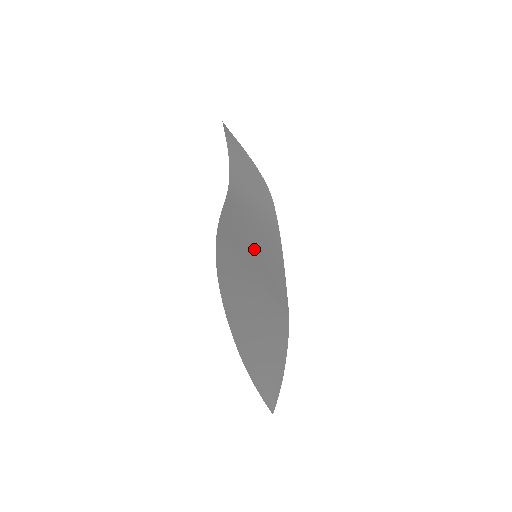
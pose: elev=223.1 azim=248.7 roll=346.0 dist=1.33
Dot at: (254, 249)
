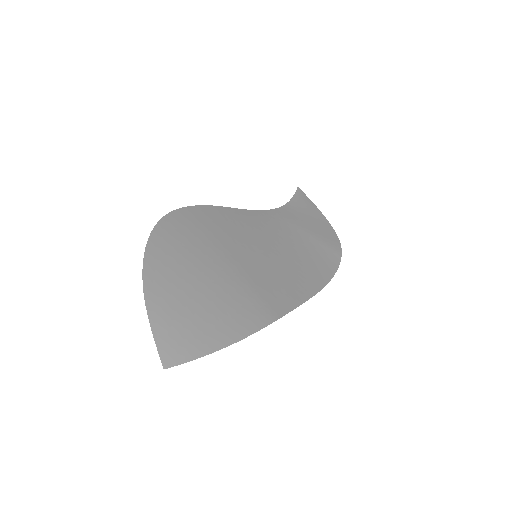
Dot at: (256, 250)
